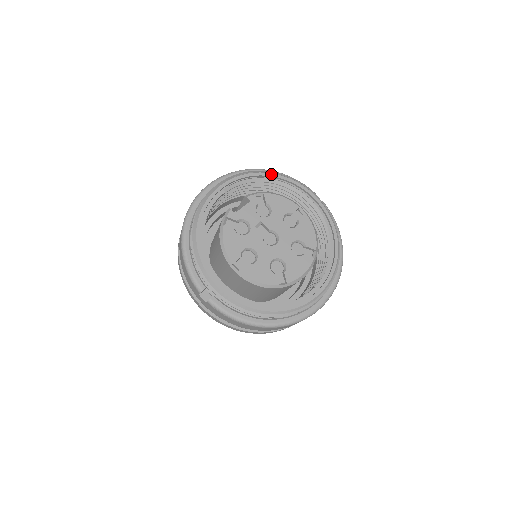
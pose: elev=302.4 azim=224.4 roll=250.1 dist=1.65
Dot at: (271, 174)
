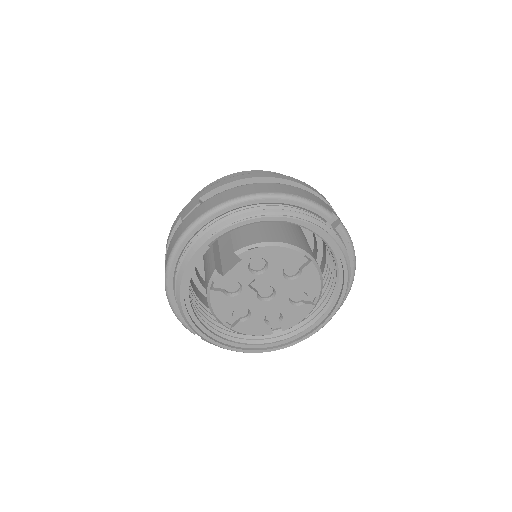
Dot at: (270, 218)
